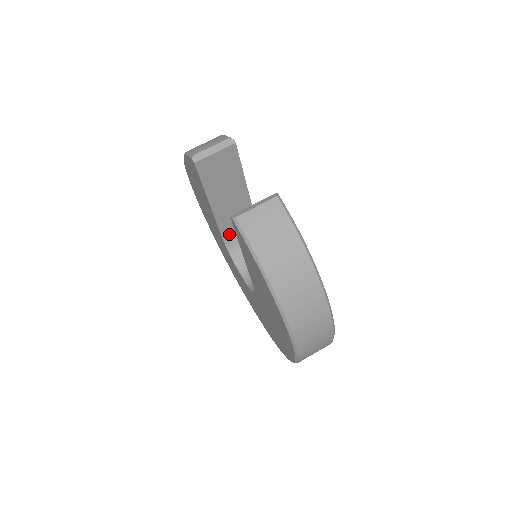
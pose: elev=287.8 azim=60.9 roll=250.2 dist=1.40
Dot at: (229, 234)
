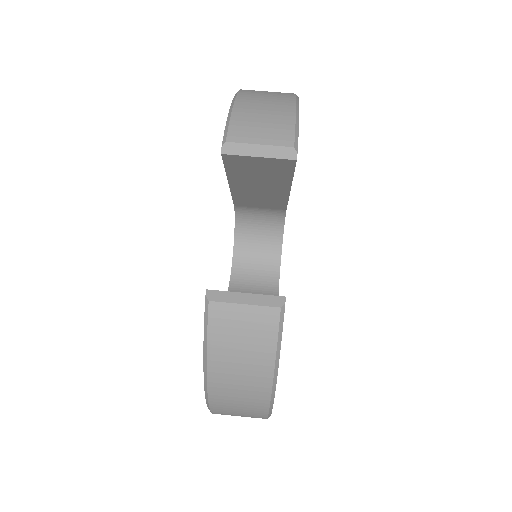
Dot at: (245, 206)
